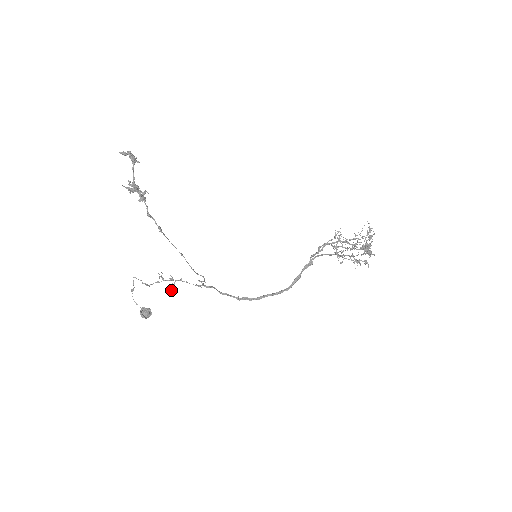
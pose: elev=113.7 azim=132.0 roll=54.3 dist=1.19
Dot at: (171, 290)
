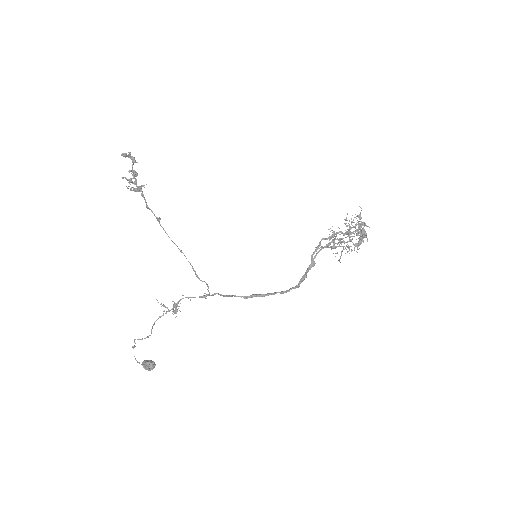
Dot at: (174, 313)
